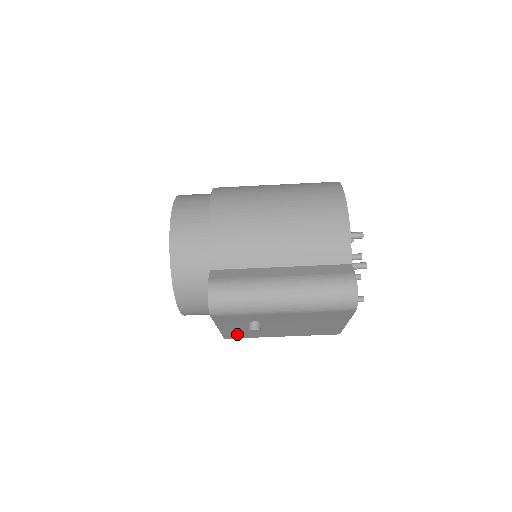
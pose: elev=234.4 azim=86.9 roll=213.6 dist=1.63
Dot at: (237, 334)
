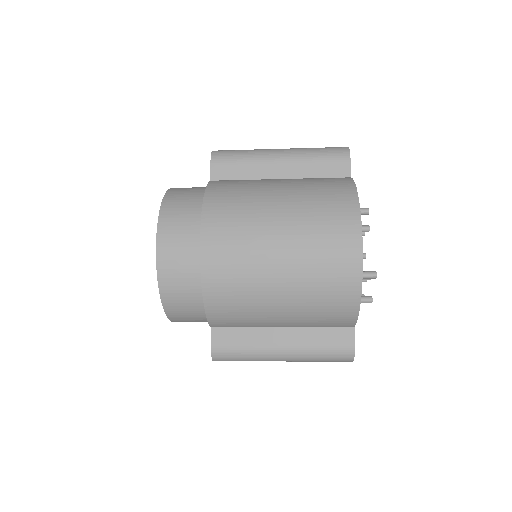
Dot at: occluded
